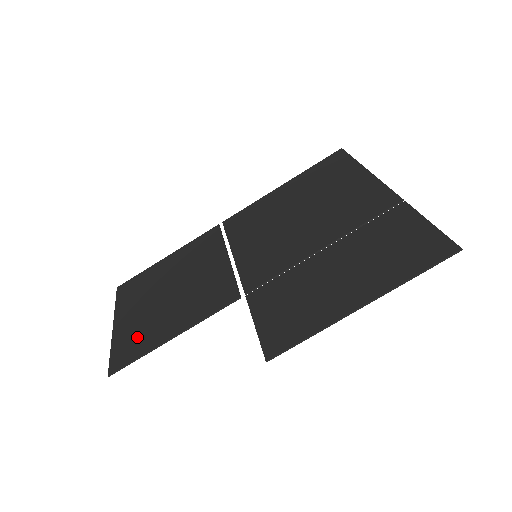
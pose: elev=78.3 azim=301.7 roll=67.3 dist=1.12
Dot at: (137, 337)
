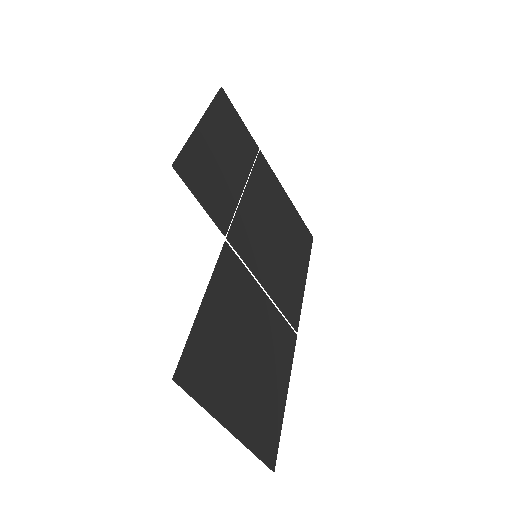
Dot at: (208, 364)
